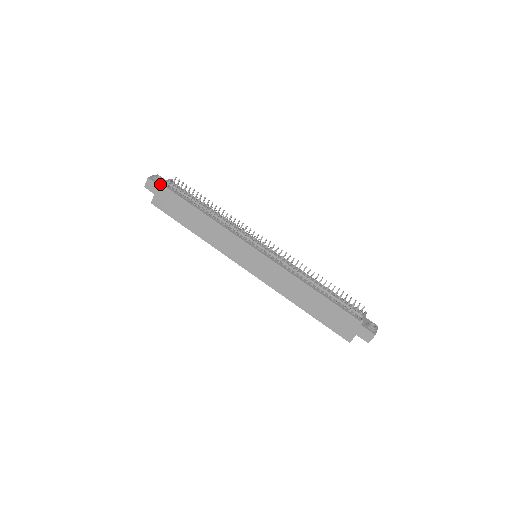
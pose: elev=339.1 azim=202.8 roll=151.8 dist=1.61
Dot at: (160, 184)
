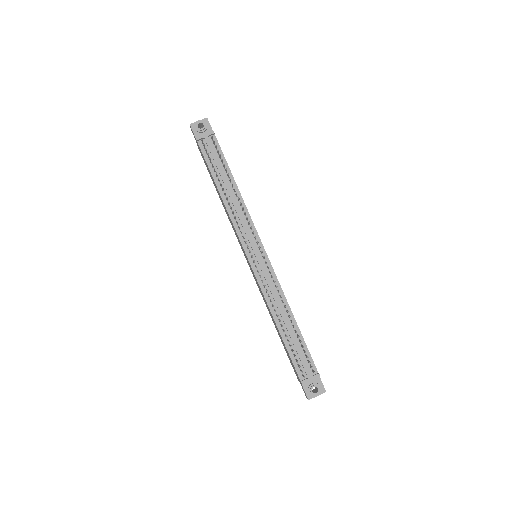
Dot at: (198, 136)
